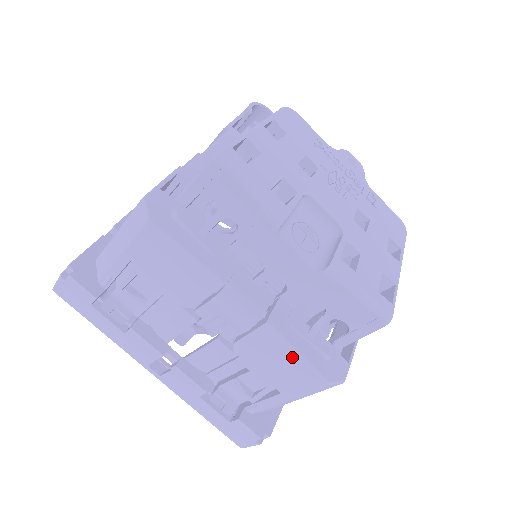
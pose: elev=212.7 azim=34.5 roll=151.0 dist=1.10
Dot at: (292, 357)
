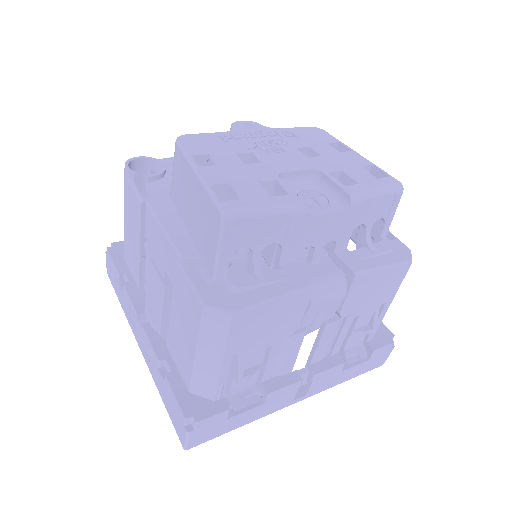
Dot at: (382, 274)
